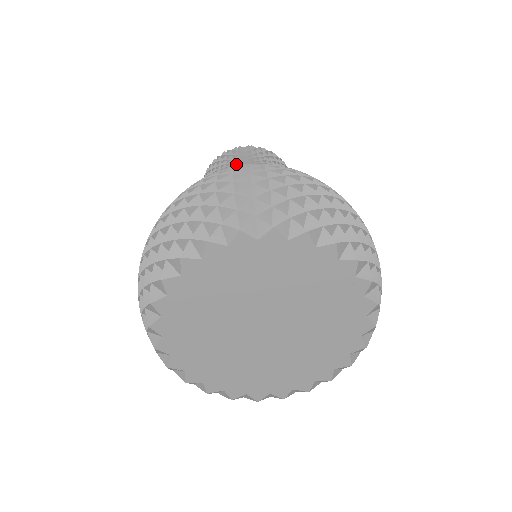
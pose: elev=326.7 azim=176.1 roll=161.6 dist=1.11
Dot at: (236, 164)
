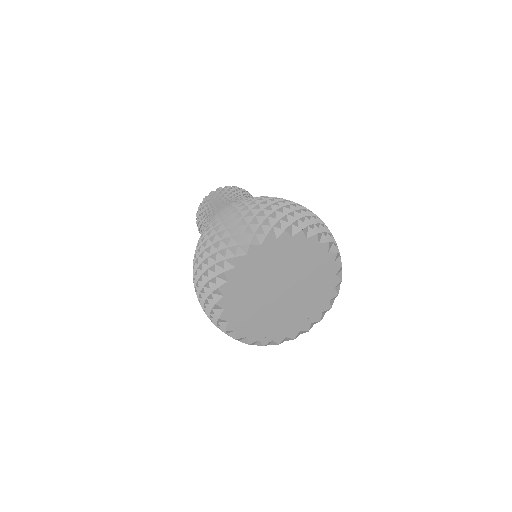
Dot at: occluded
